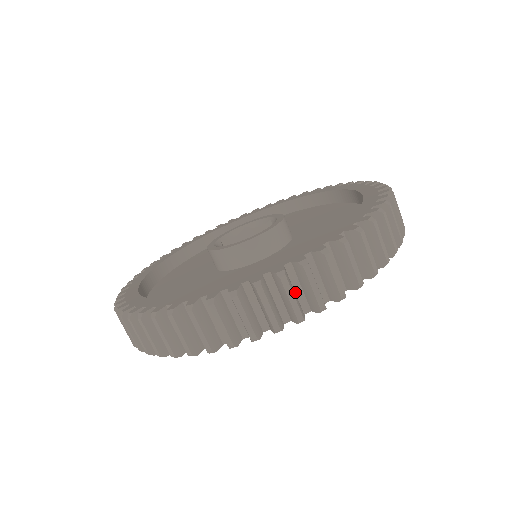
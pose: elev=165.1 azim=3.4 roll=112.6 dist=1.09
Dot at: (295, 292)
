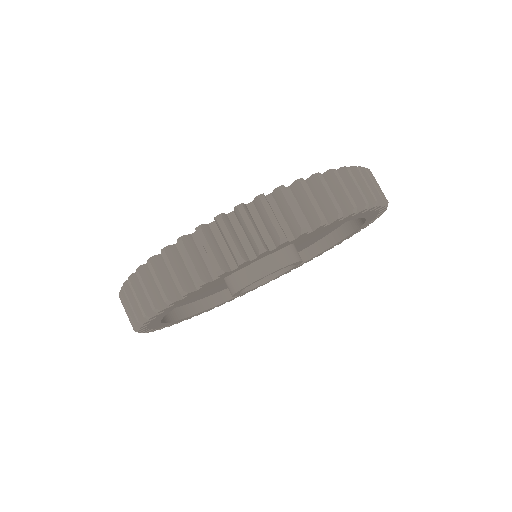
Dot at: occluded
